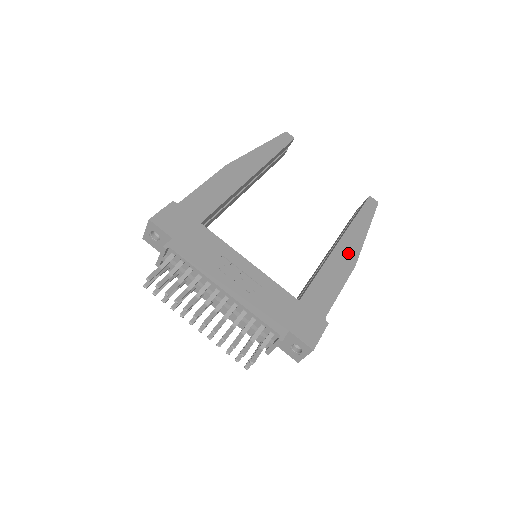
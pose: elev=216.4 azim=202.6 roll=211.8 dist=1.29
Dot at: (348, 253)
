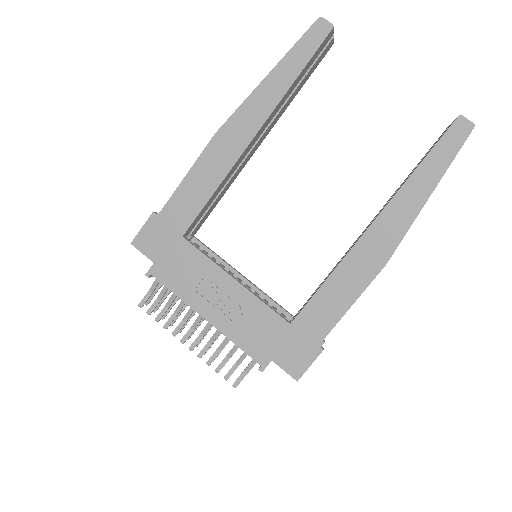
Dot at: (380, 244)
